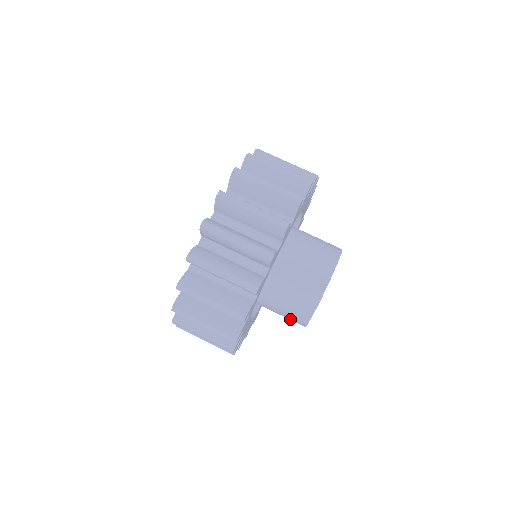
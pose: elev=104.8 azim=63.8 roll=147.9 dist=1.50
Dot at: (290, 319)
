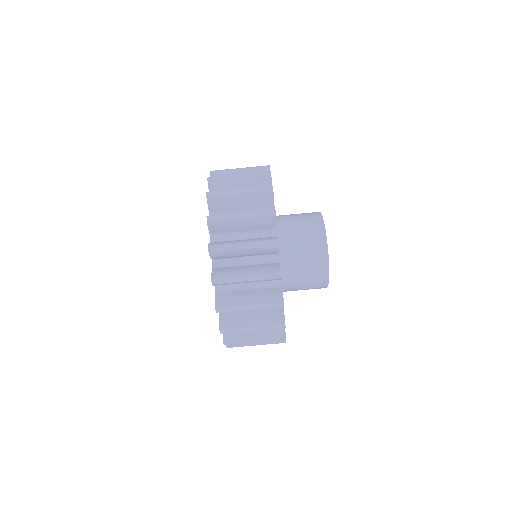
Dot at: occluded
